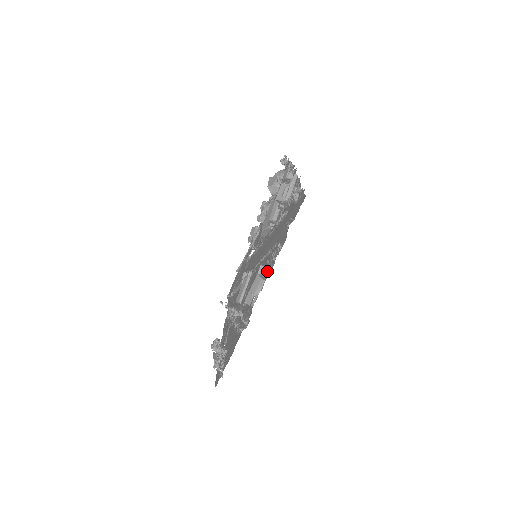
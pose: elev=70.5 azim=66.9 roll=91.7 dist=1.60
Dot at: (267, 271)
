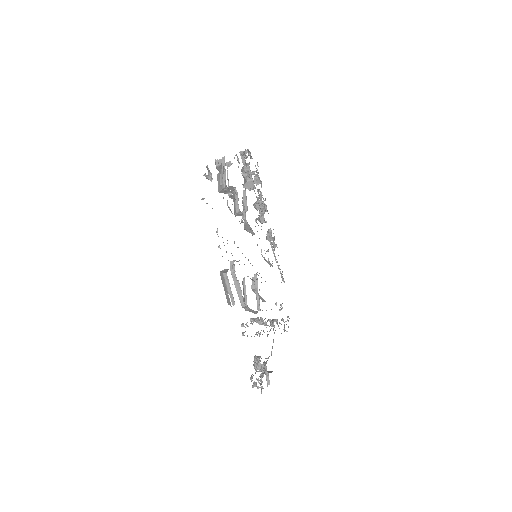
Dot at: occluded
